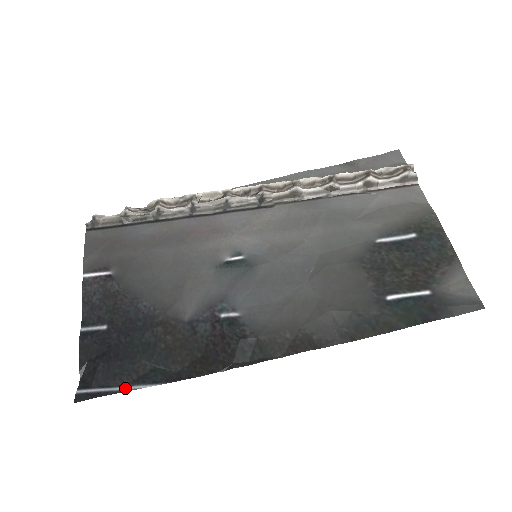
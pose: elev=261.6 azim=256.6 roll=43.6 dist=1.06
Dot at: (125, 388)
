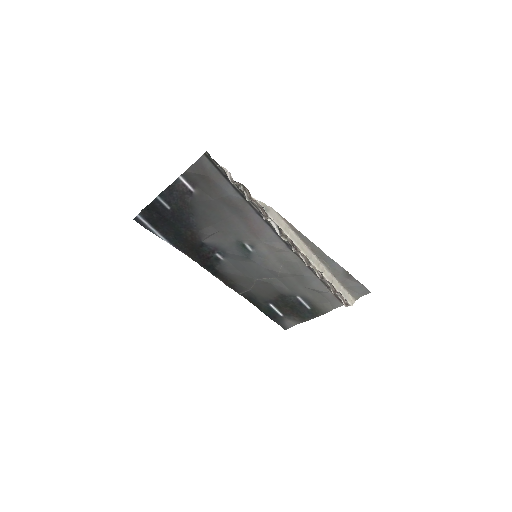
Dot at: (157, 234)
